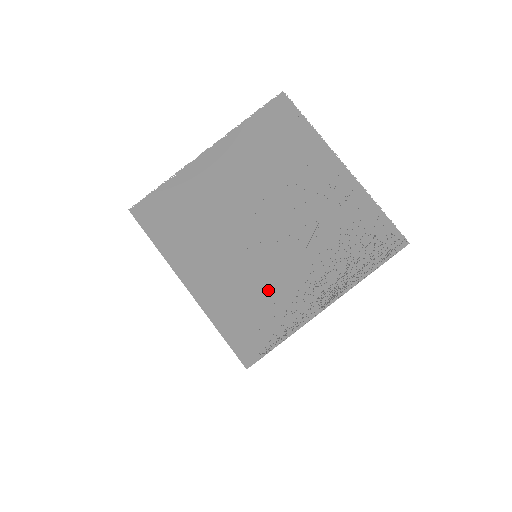
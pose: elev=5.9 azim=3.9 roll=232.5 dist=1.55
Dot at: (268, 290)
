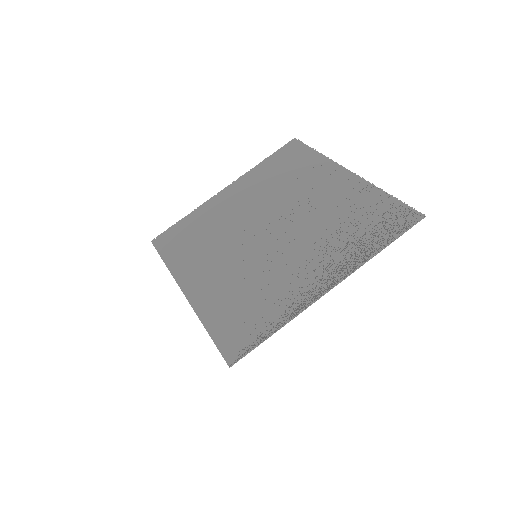
Dot at: (264, 284)
